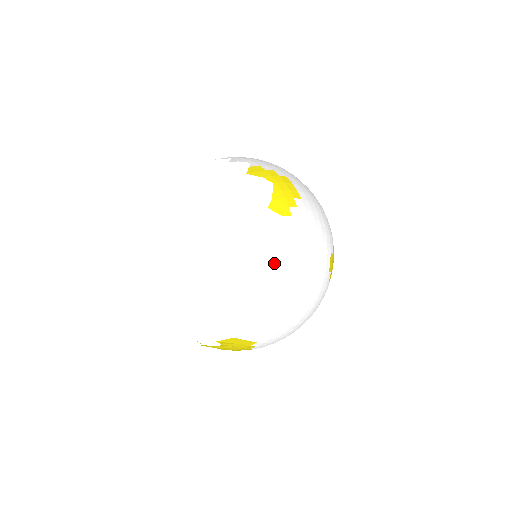
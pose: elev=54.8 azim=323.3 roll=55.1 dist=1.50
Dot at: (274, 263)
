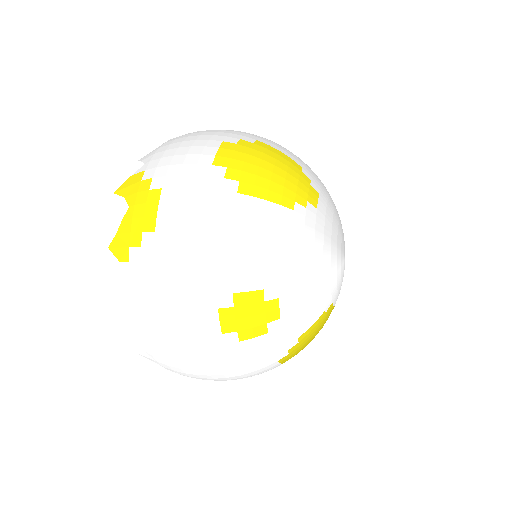
Dot at: (118, 317)
